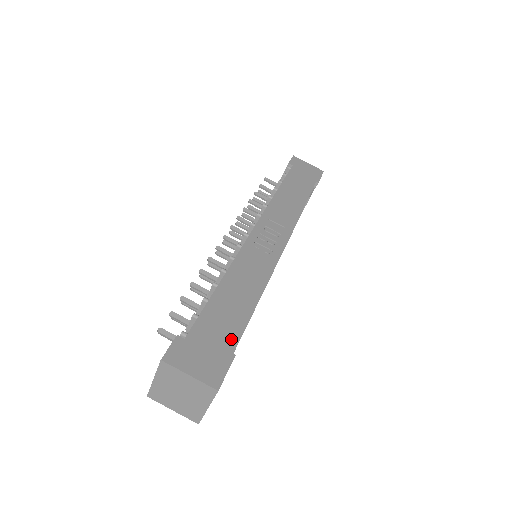
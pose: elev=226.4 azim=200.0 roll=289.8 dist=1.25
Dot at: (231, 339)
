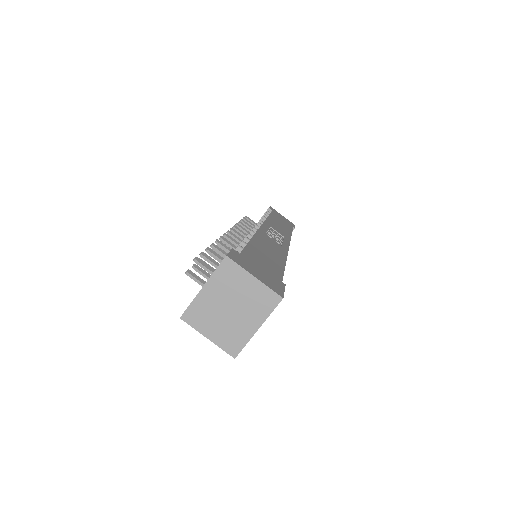
Dot at: (277, 273)
